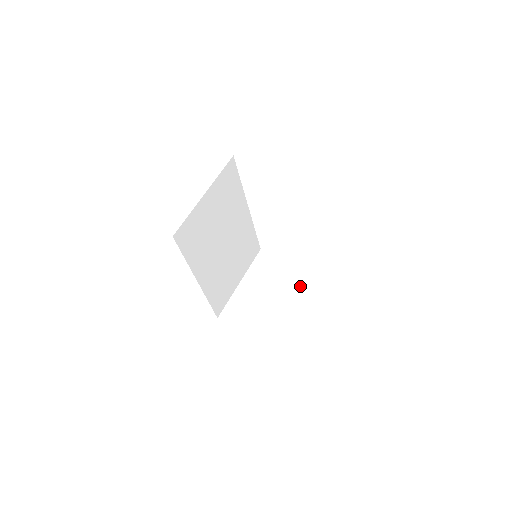
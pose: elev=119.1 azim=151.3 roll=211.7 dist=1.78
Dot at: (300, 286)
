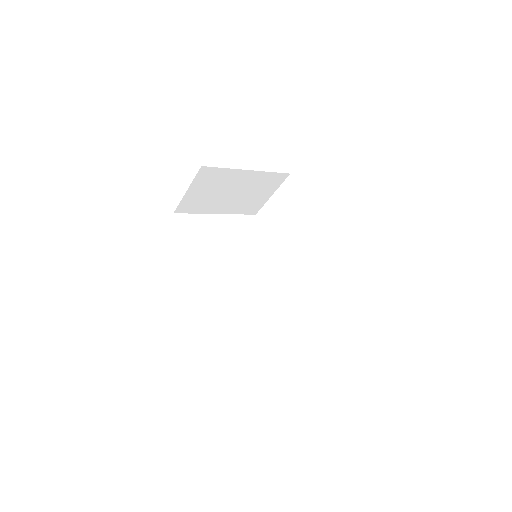
Dot at: occluded
